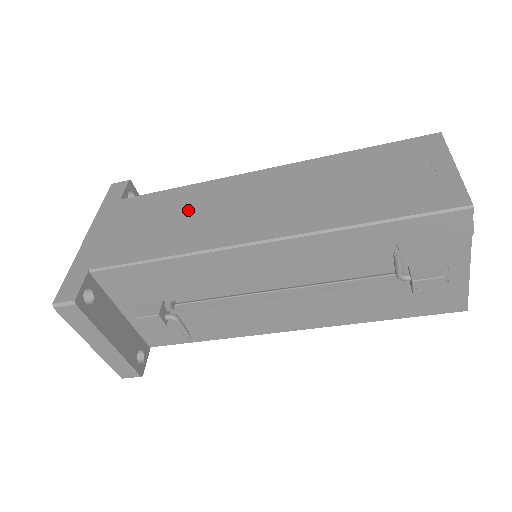
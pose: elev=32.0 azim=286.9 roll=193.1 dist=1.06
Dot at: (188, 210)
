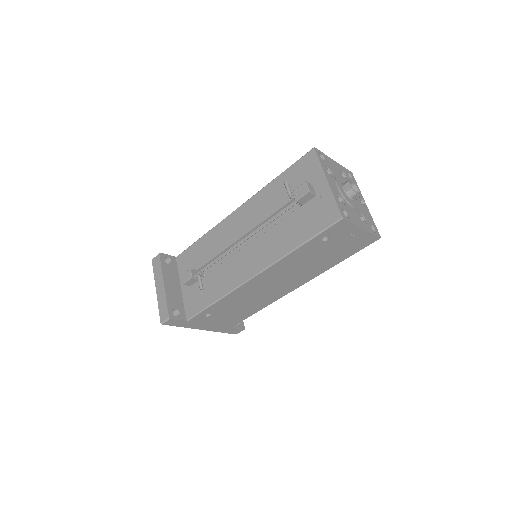
Dot at: occluded
